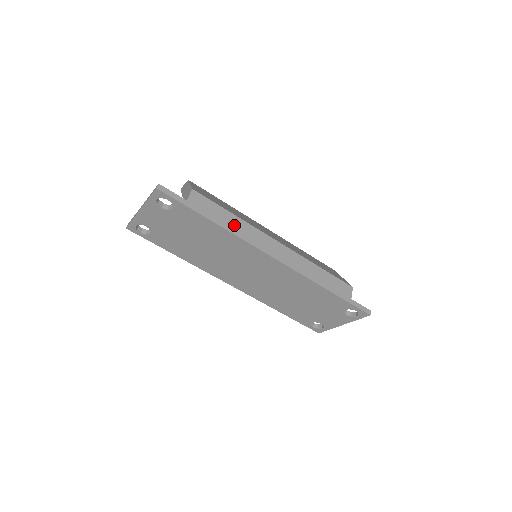
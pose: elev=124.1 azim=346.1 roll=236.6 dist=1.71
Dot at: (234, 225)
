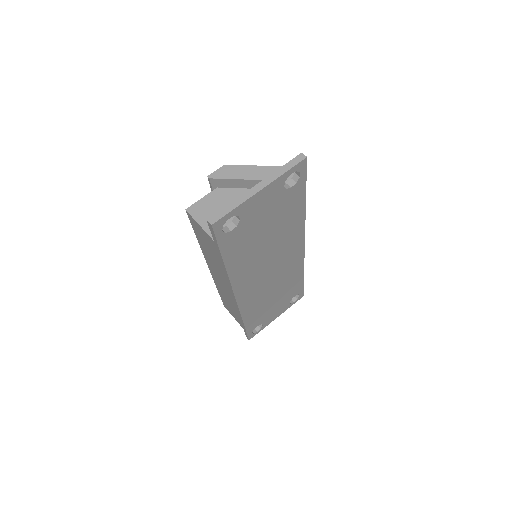
Dot at: occluded
